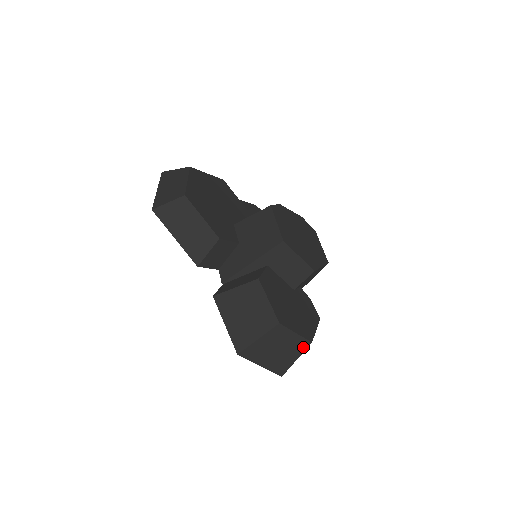
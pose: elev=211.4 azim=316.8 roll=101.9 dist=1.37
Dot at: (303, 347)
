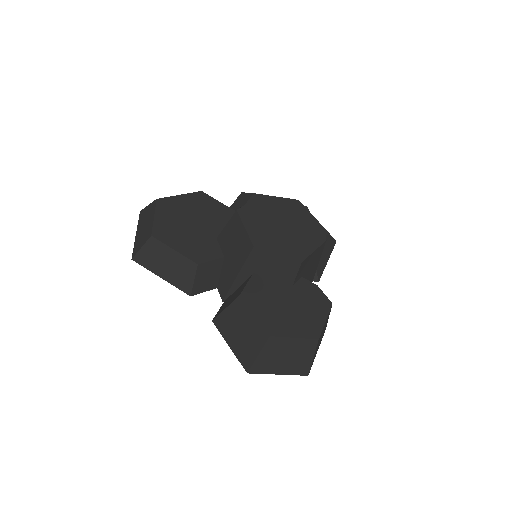
Dot at: (312, 346)
